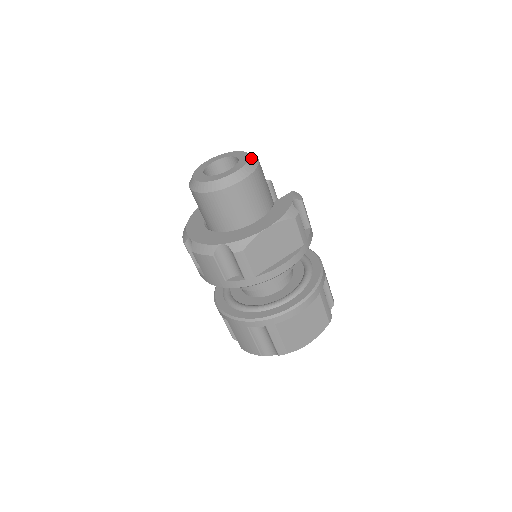
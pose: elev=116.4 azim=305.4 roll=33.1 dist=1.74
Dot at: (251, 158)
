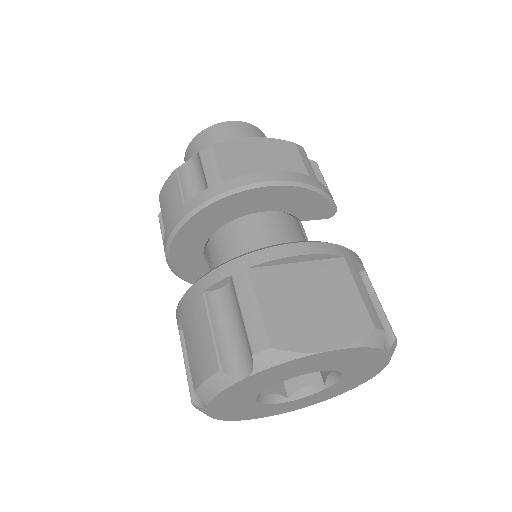
Dot at: occluded
